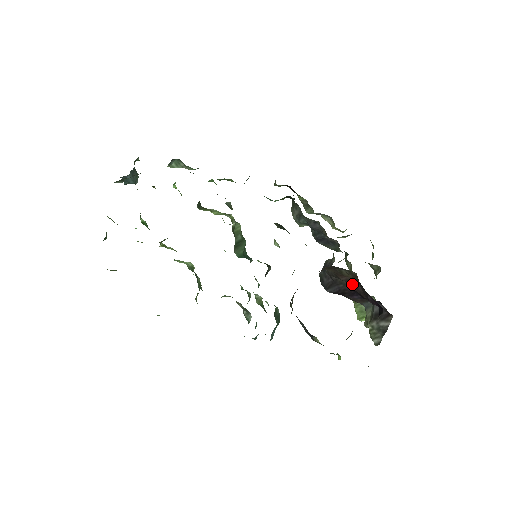
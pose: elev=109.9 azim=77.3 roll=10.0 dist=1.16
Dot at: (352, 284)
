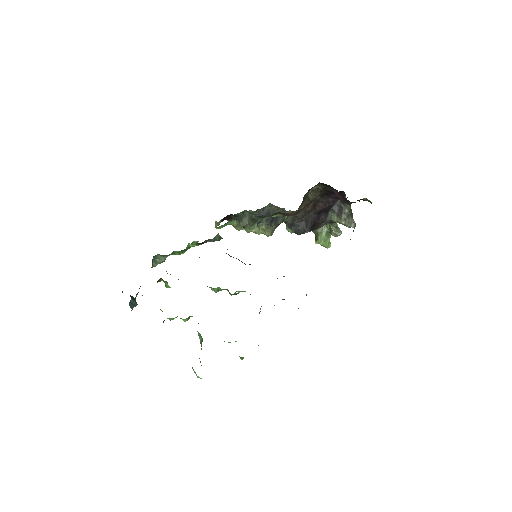
Dot at: (315, 208)
